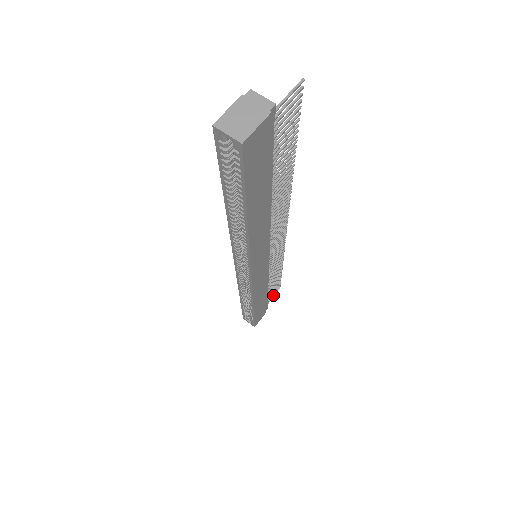
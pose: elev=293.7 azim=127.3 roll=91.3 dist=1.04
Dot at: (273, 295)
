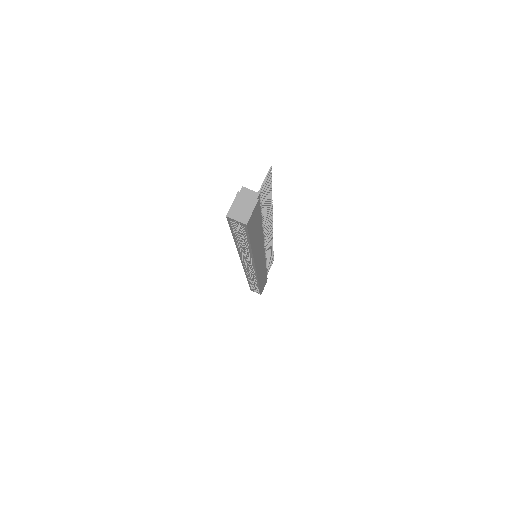
Dot at: (269, 268)
